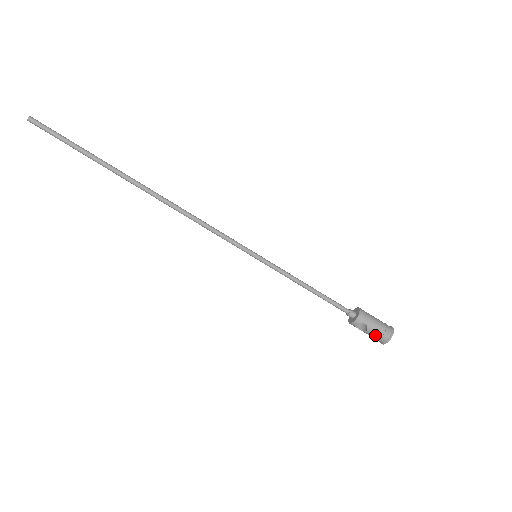
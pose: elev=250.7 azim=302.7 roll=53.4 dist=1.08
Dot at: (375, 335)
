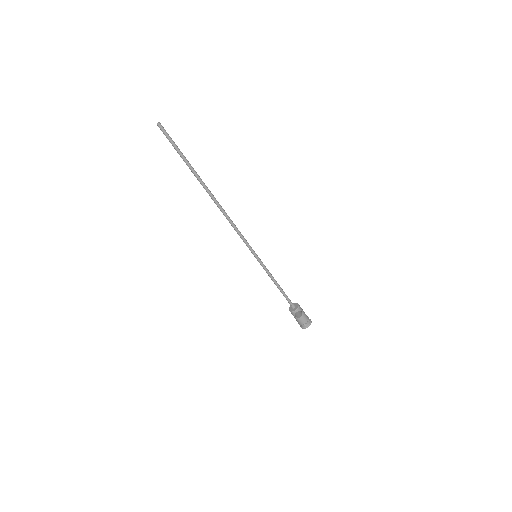
Dot at: (305, 320)
